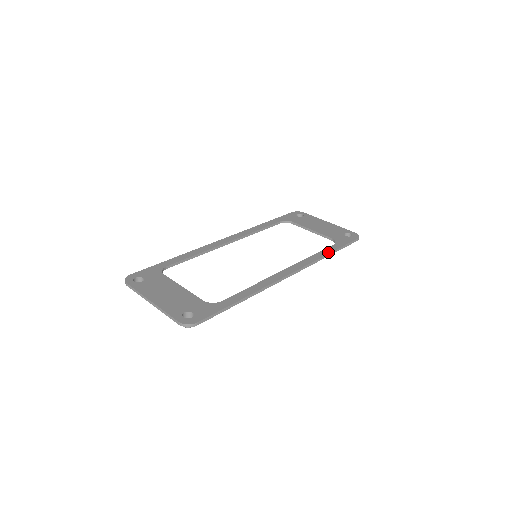
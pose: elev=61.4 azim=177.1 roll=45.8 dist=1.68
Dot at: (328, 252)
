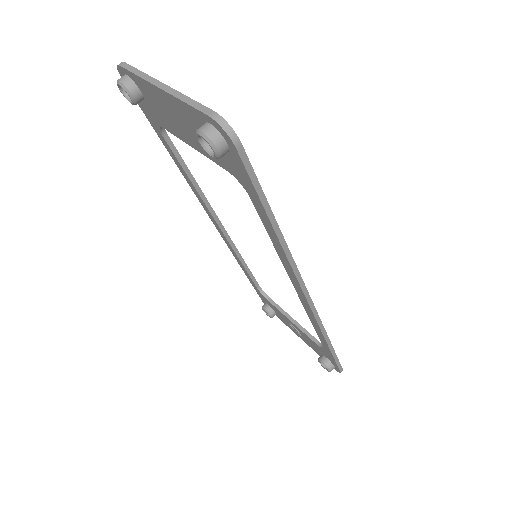
Dot at: (328, 338)
